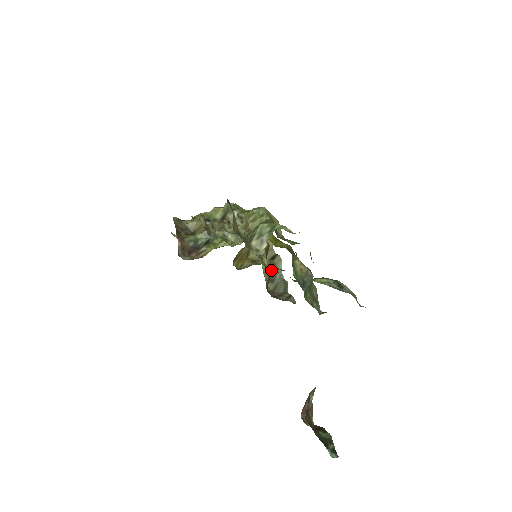
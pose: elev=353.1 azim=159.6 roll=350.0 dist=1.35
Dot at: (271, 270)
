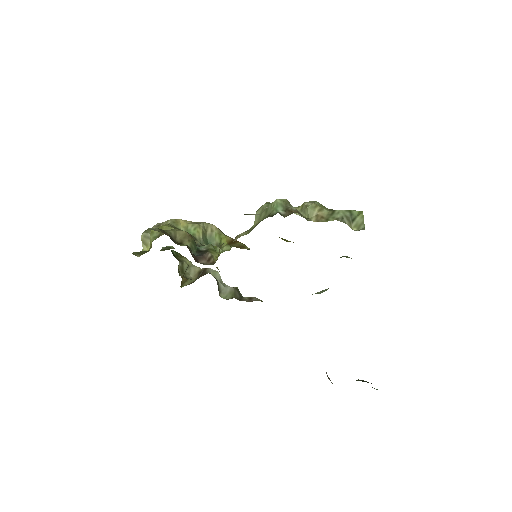
Dot at: occluded
